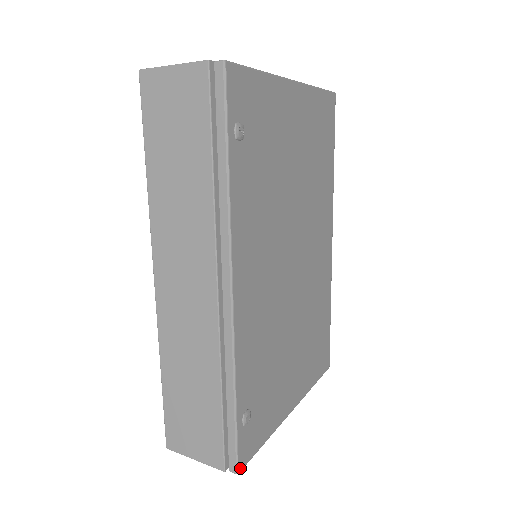
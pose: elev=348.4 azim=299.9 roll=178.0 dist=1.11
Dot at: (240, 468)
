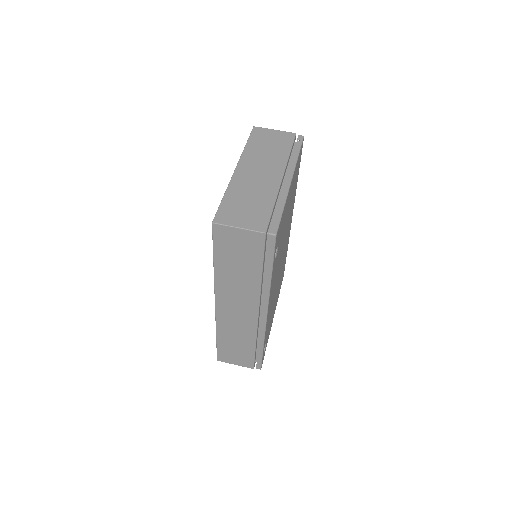
Dot at: occluded
